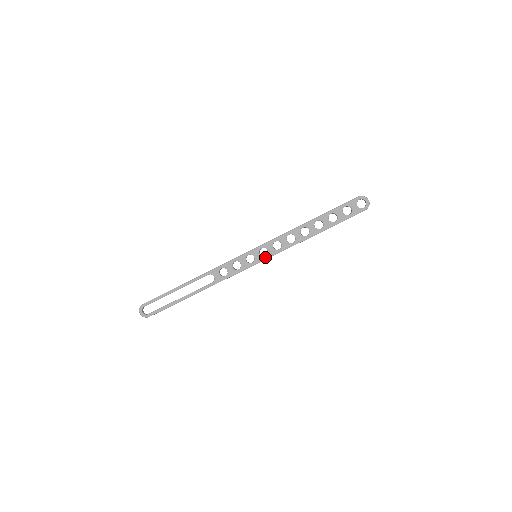
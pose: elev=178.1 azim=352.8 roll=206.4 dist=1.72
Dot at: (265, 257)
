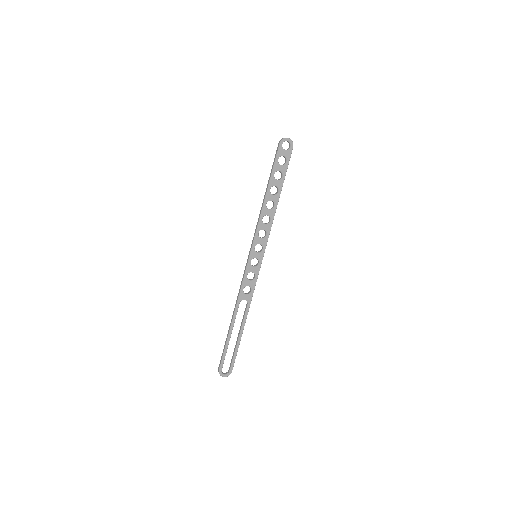
Dot at: (263, 250)
